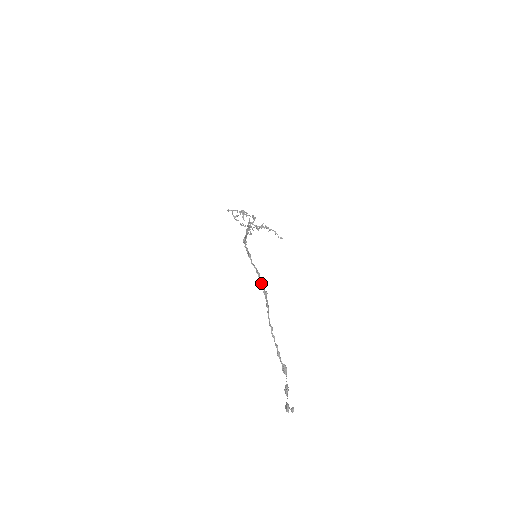
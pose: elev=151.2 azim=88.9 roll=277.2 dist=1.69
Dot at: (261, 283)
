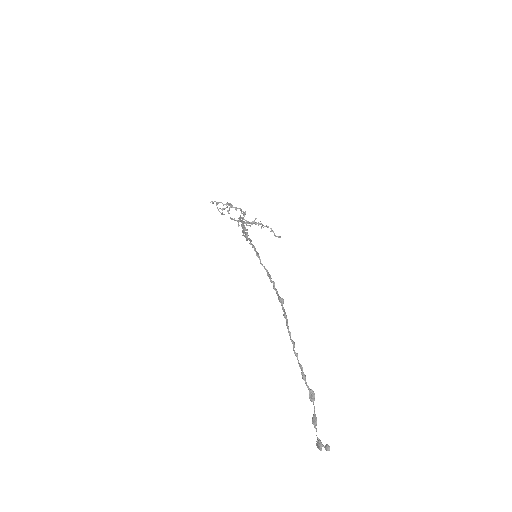
Dot at: (274, 288)
